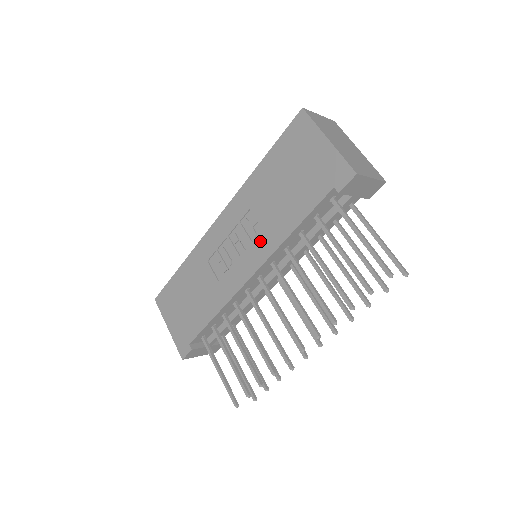
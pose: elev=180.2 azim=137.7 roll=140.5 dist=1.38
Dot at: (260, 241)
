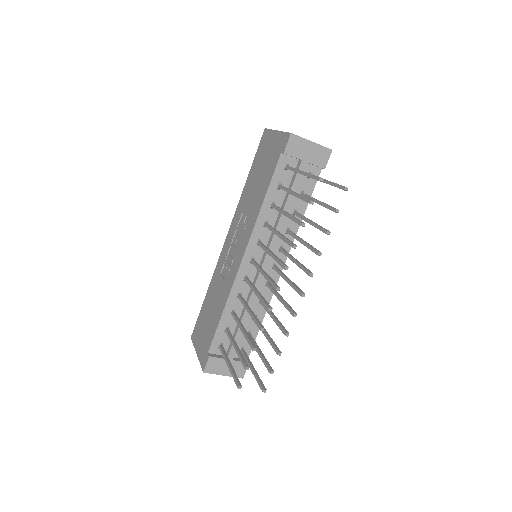
Dot at: (247, 227)
